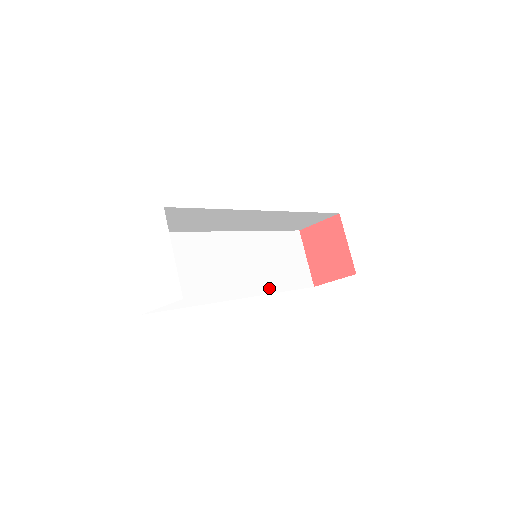
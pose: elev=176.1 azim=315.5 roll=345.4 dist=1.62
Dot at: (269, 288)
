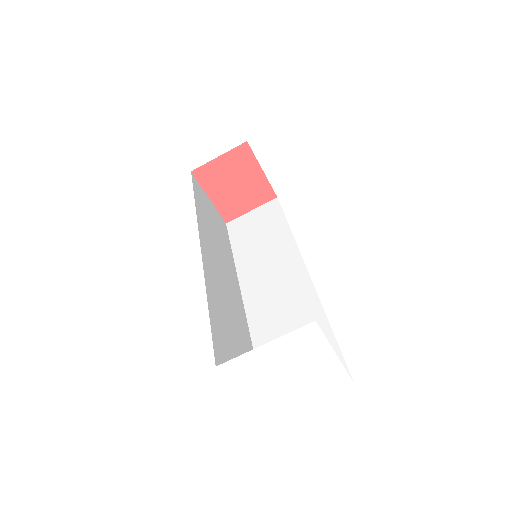
Dot at: (233, 265)
